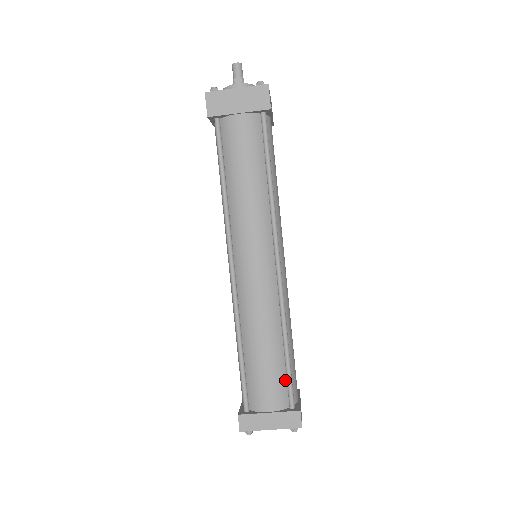
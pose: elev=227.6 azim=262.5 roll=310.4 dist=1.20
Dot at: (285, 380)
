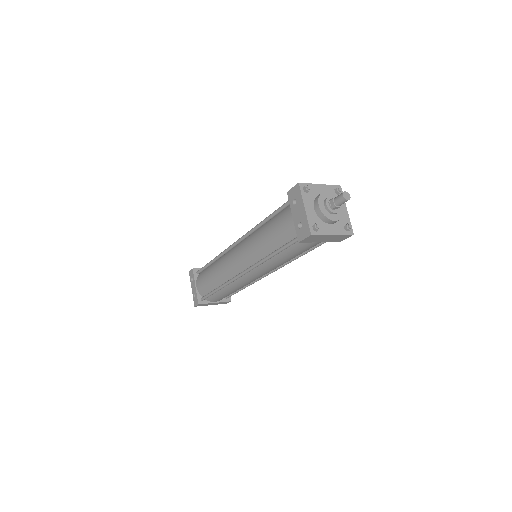
Dot at: occluded
